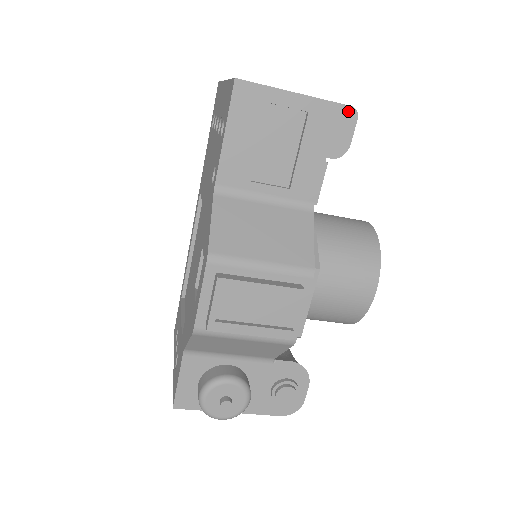
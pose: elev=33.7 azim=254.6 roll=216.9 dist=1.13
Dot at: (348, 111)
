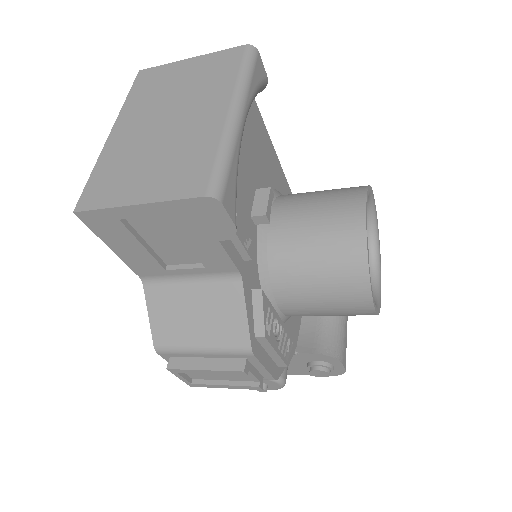
Dot at: (205, 201)
